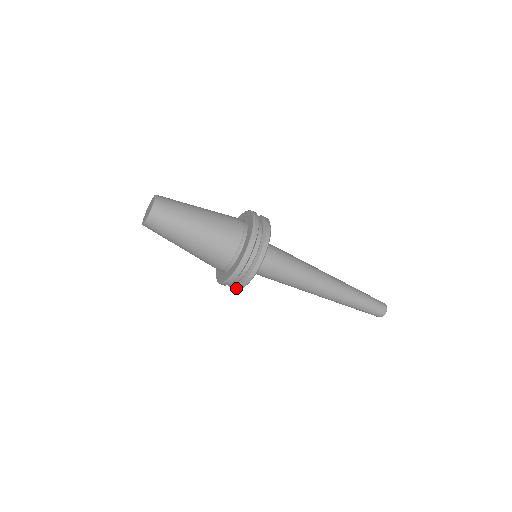
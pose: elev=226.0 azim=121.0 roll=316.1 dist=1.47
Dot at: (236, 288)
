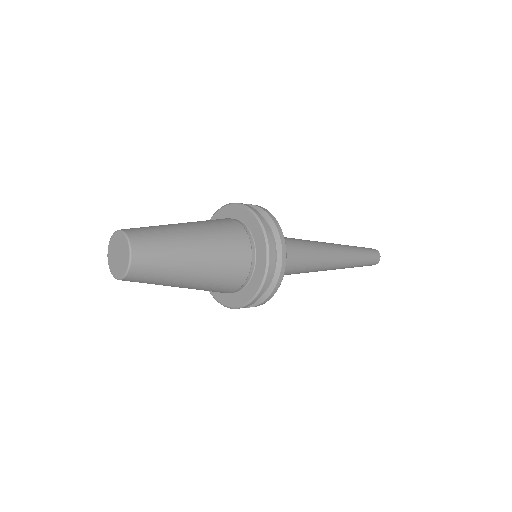
Dot at: occluded
